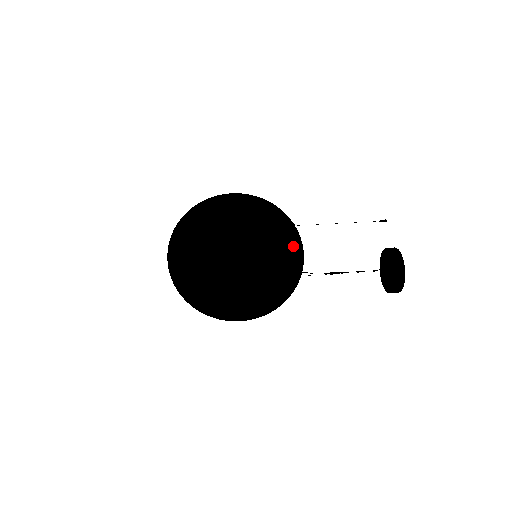
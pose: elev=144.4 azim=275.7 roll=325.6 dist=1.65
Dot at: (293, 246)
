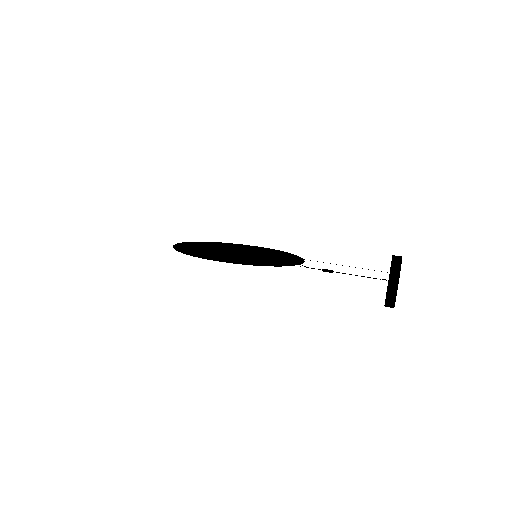
Dot at: (294, 260)
